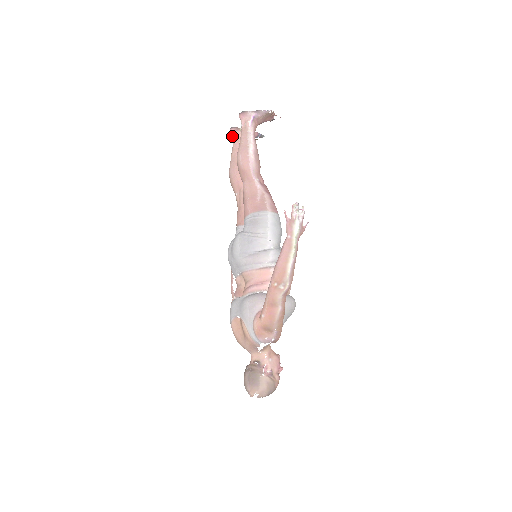
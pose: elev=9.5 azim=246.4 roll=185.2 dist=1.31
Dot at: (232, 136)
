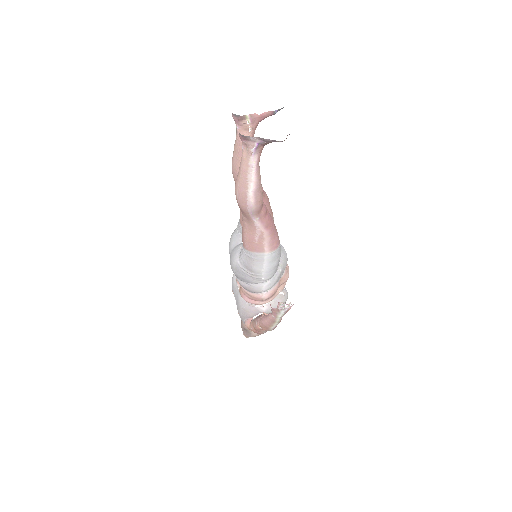
Dot at: occluded
